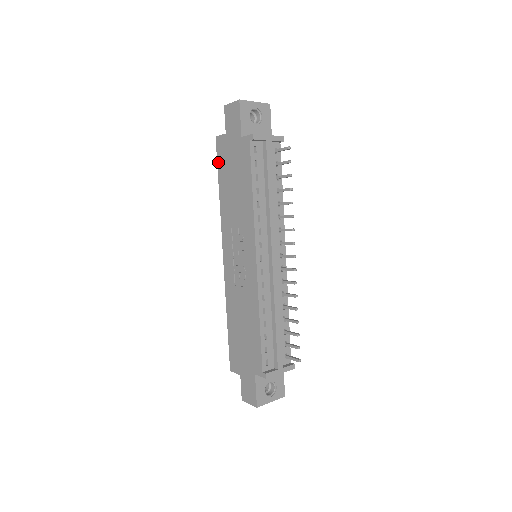
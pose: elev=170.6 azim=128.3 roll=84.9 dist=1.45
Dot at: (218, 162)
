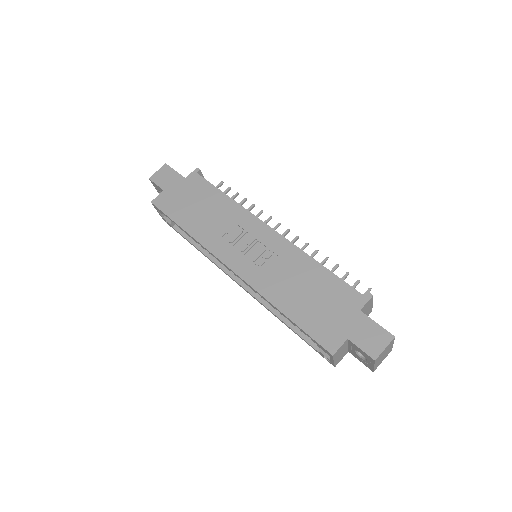
Dot at: (167, 213)
